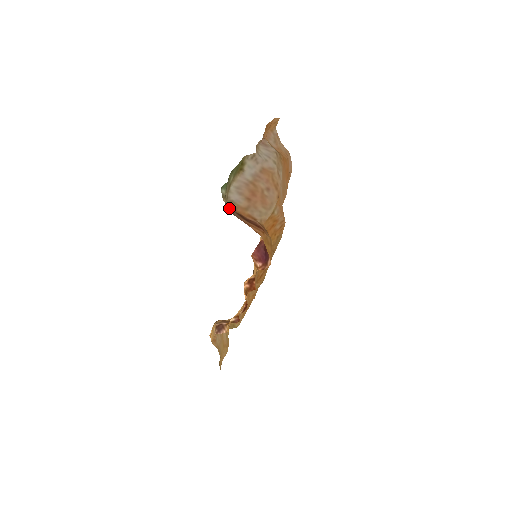
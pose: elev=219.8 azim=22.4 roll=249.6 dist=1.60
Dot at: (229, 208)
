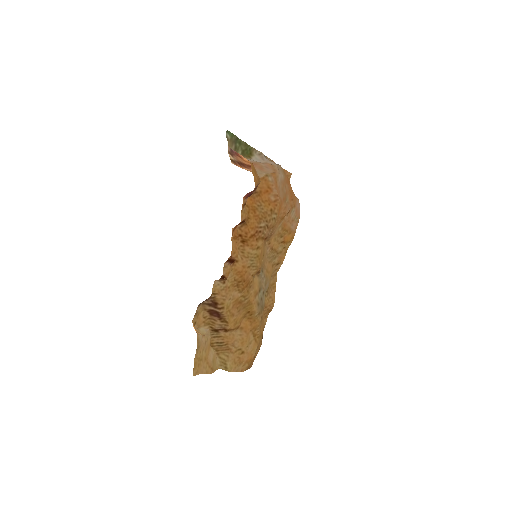
Dot at: occluded
